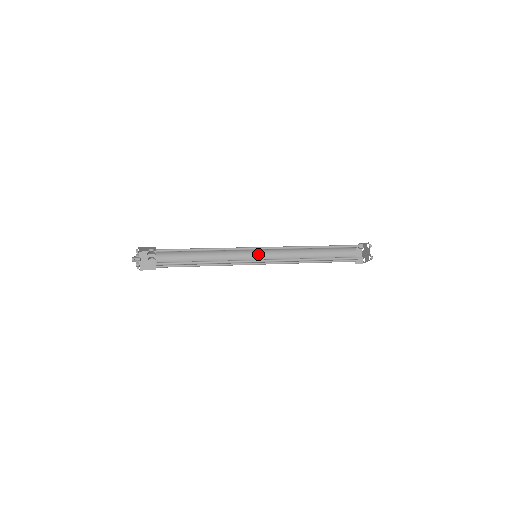
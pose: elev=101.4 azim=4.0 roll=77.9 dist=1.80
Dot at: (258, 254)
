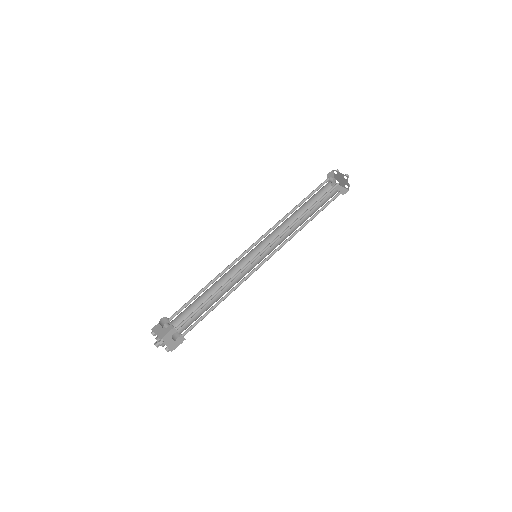
Dot at: occluded
